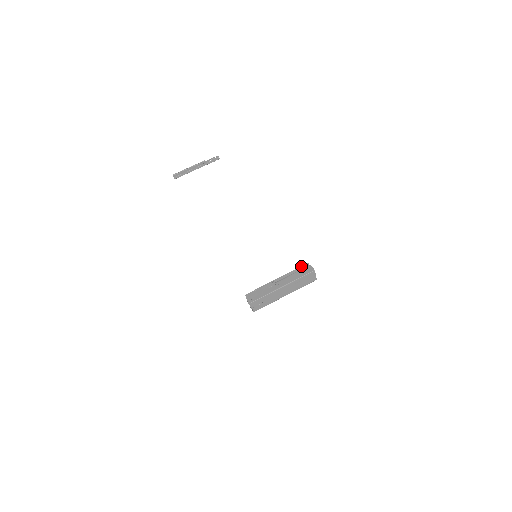
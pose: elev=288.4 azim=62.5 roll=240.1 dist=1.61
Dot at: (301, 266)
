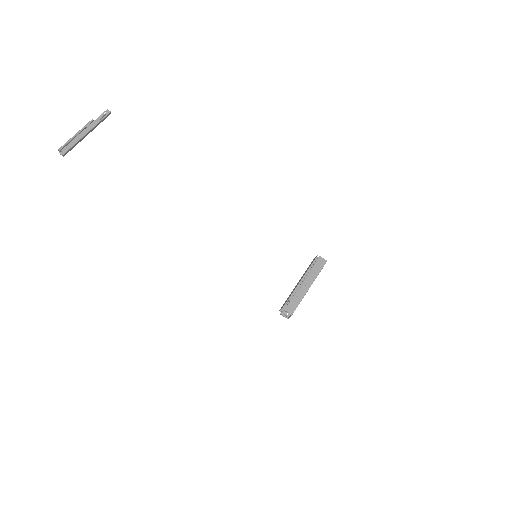
Dot at: (314, 260)
